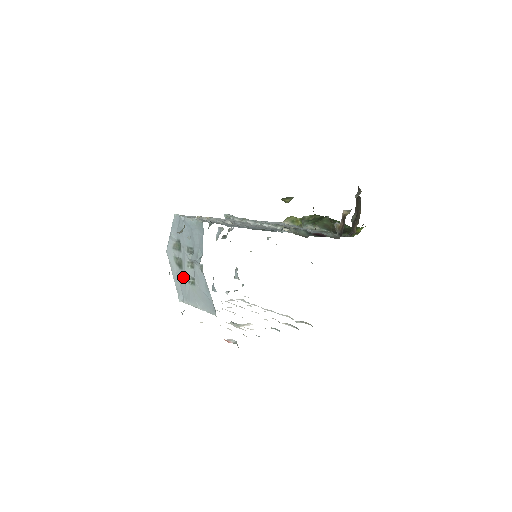
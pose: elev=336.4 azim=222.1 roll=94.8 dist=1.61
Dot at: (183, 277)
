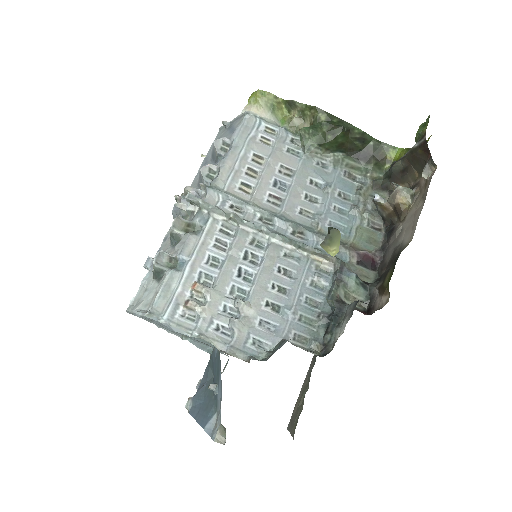
Dot at: occluded
